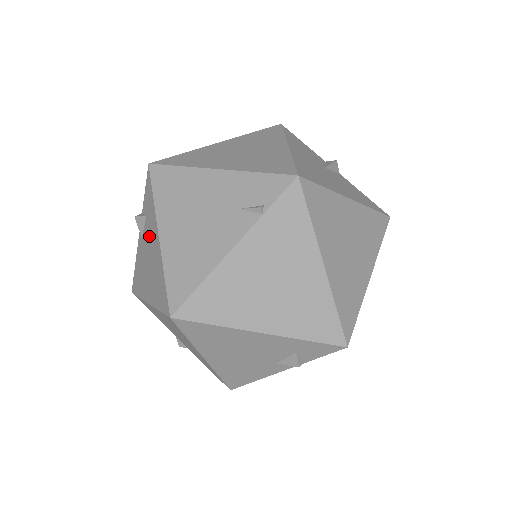
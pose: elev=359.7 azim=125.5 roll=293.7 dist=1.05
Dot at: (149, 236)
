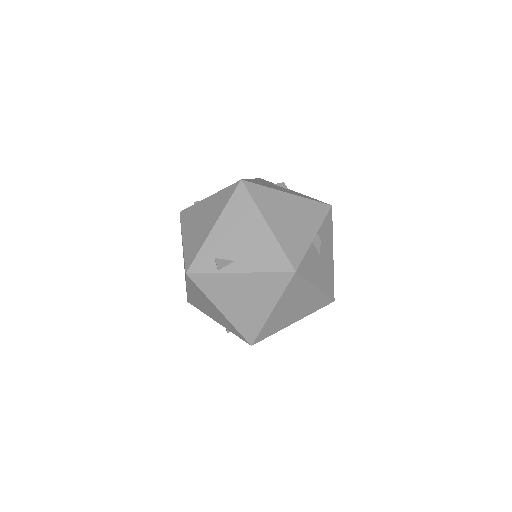
Dot at: occluded
